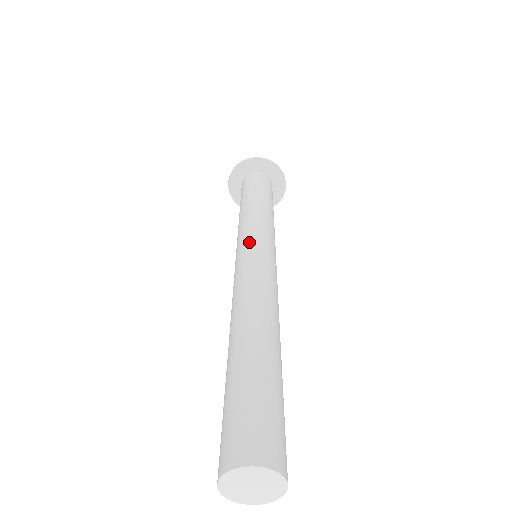
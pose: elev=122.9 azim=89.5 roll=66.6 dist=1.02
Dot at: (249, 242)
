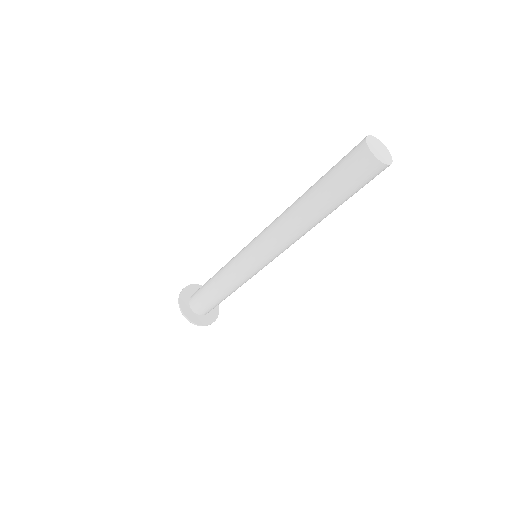
Dot at: occluded
